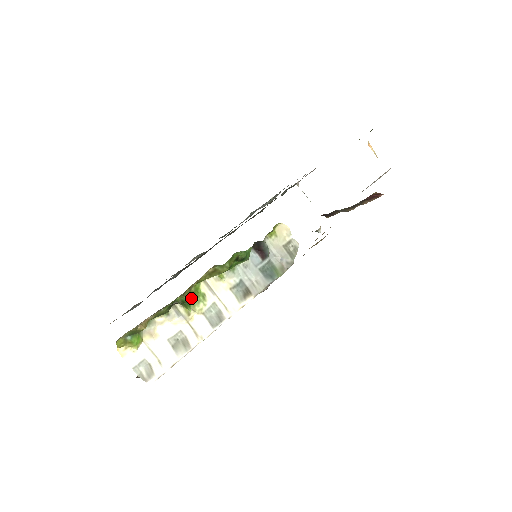
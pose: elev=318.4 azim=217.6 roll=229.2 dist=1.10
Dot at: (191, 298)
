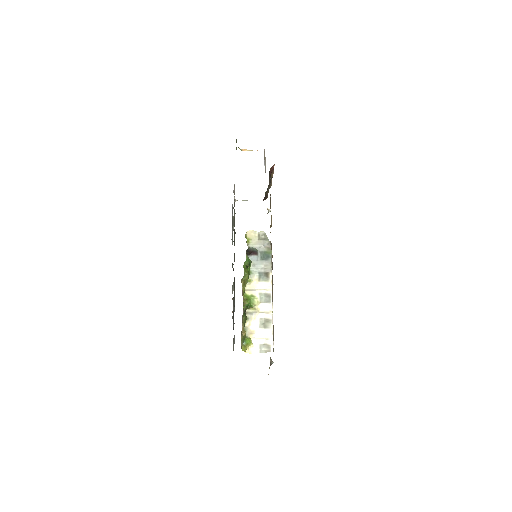
Dot at: (248, 302)
